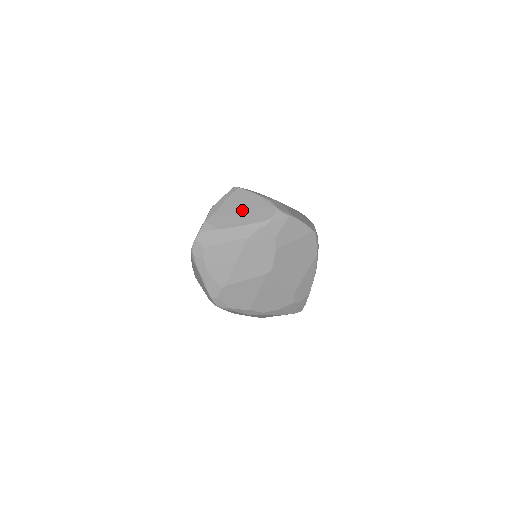
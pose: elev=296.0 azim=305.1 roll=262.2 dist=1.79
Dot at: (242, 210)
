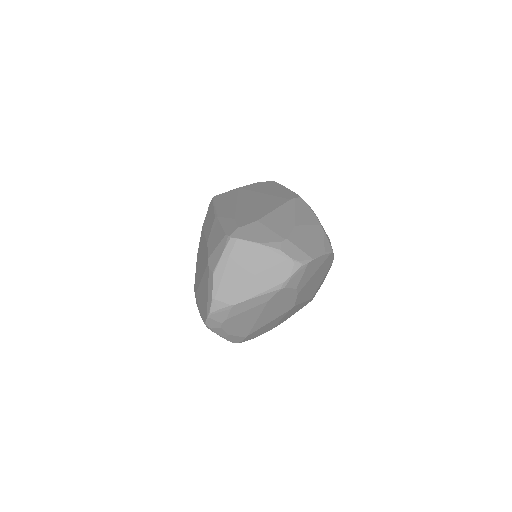
Dot at: (252, 273)
